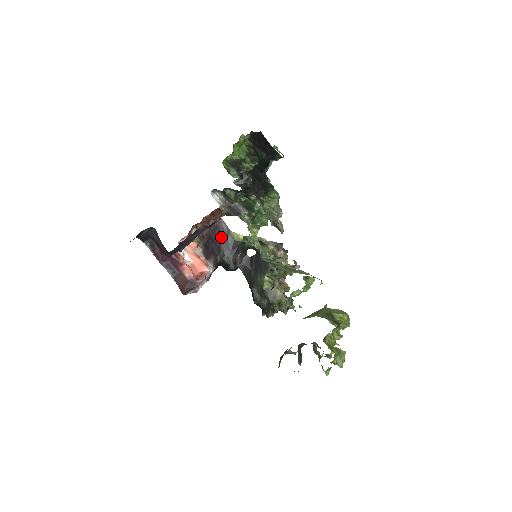
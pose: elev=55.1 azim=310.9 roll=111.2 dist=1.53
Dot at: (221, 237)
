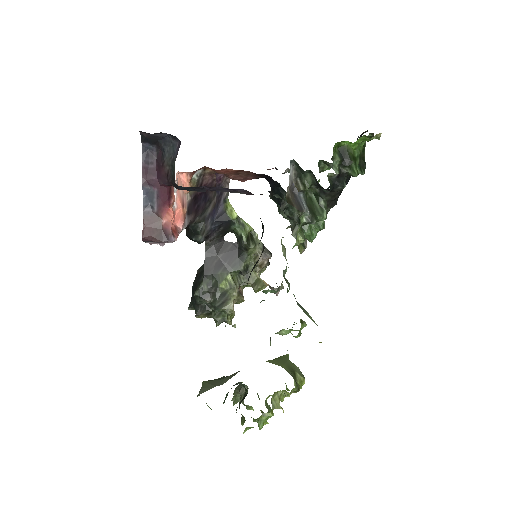
Dot at: (215, 199)
